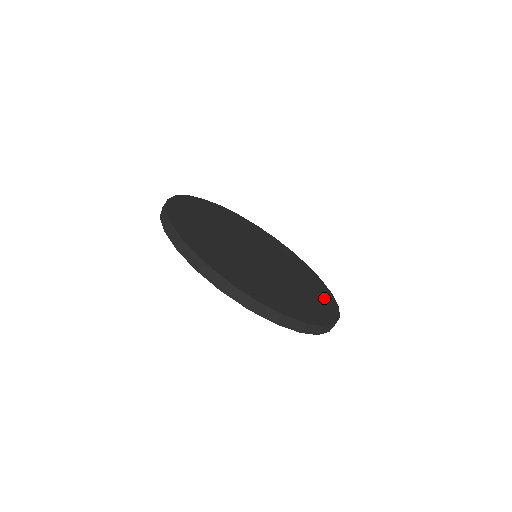
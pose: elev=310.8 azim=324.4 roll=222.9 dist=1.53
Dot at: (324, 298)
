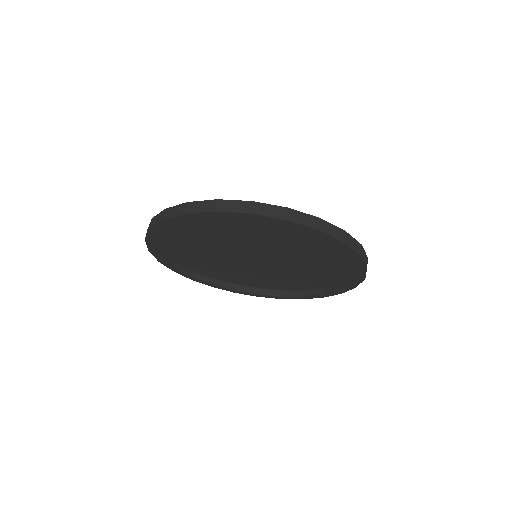
Dot at: (315, 282)
